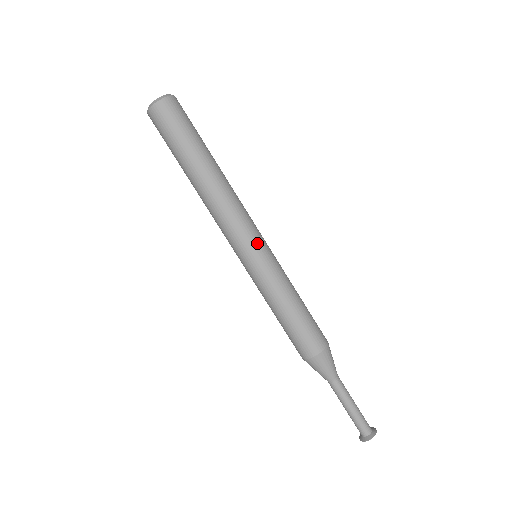
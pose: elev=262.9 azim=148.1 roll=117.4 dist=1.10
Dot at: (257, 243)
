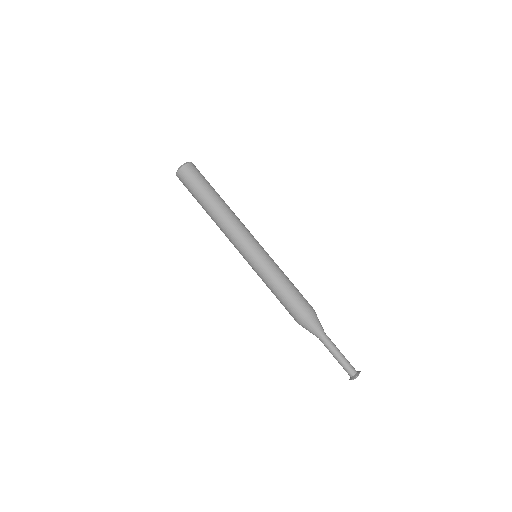
Dot at: (254, 246)
